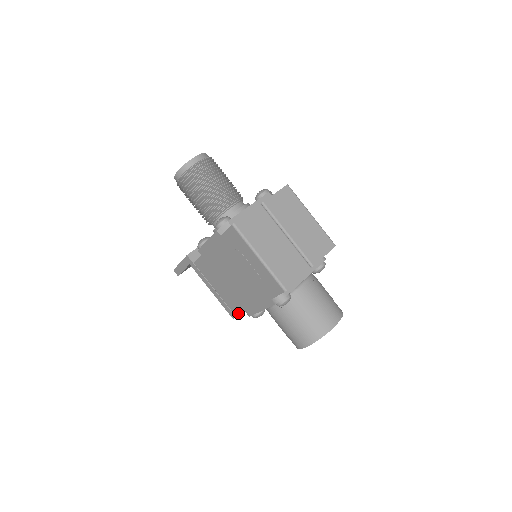
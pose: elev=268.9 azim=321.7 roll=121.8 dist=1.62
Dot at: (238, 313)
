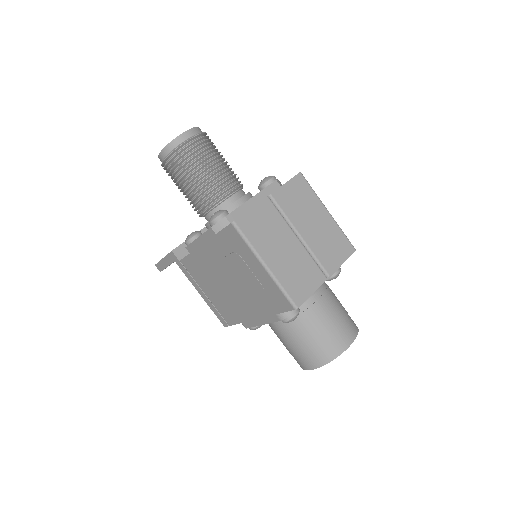
Dot at: (232, 322)
